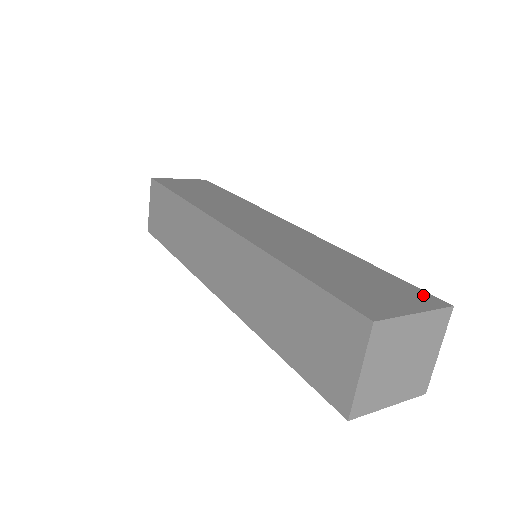
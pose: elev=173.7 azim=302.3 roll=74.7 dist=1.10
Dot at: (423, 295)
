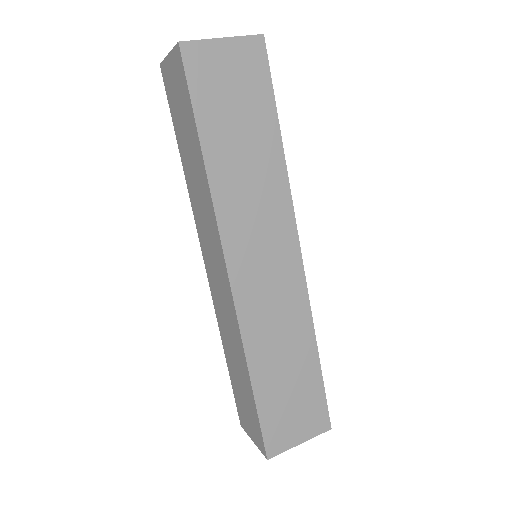
Dot at: (322, 417)
